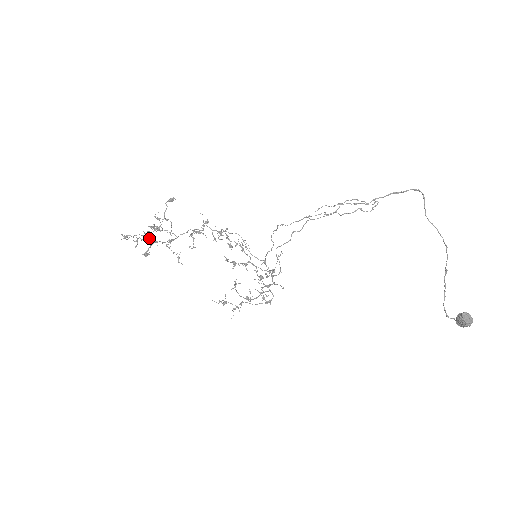
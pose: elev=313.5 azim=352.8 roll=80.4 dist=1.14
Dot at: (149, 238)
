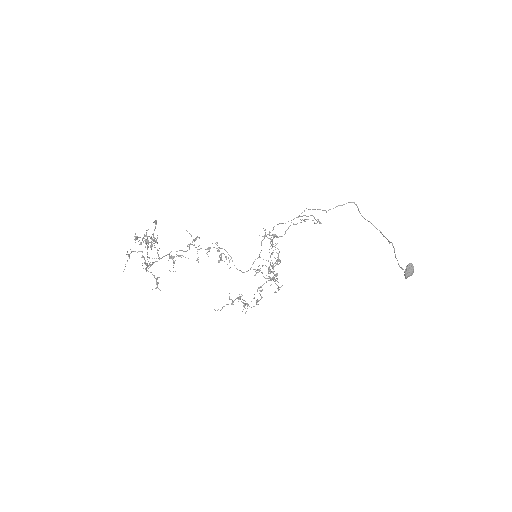
Dot at: (152, 246)
